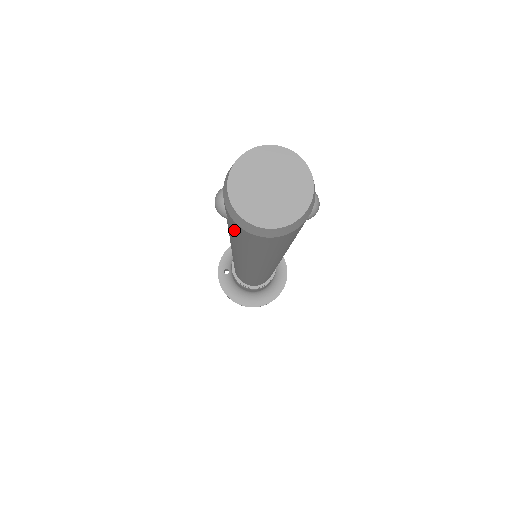
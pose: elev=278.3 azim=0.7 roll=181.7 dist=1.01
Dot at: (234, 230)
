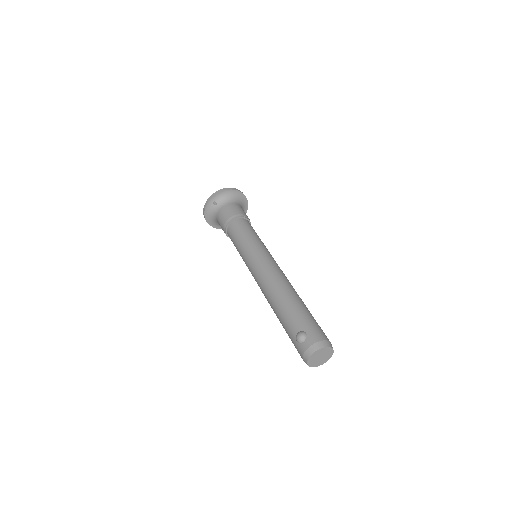
Dot at: (295, 343)
